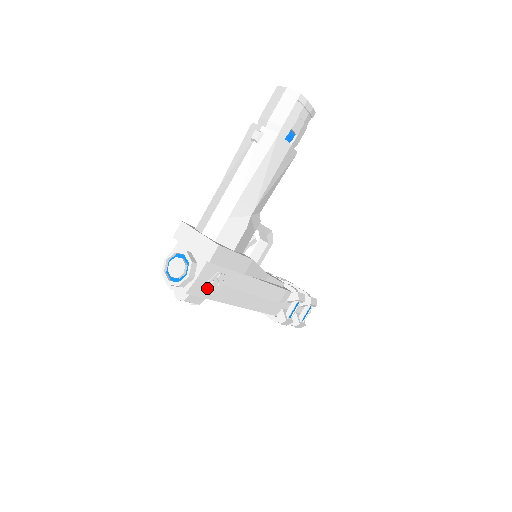
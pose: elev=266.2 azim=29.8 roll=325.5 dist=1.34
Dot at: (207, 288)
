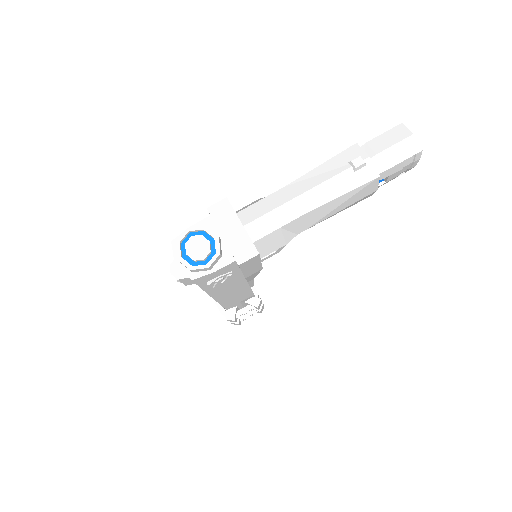
Dot at: (212, 282)
